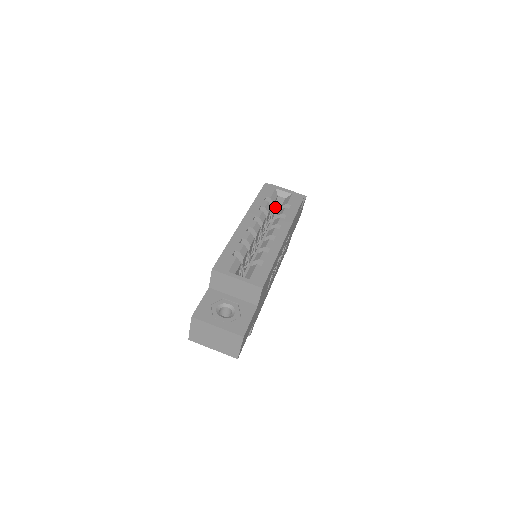
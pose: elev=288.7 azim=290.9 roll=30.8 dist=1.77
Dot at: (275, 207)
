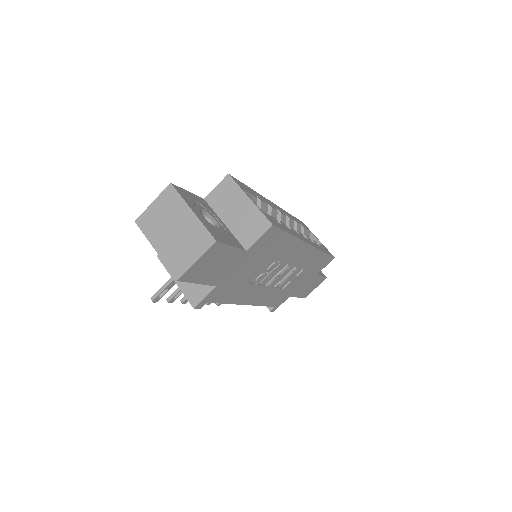
Dot at: occluded
